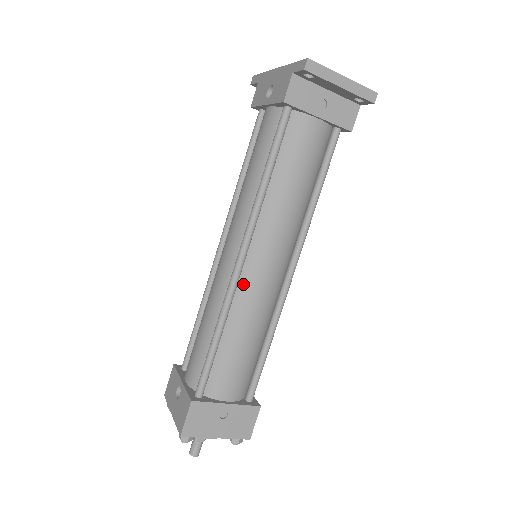
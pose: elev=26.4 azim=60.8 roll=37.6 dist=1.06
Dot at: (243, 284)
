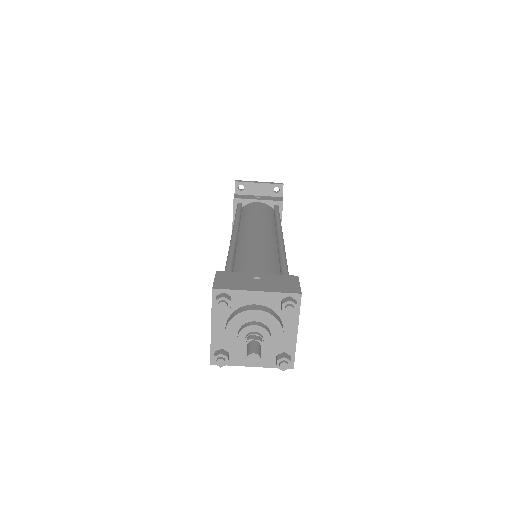
Dot at: (242, 240)
